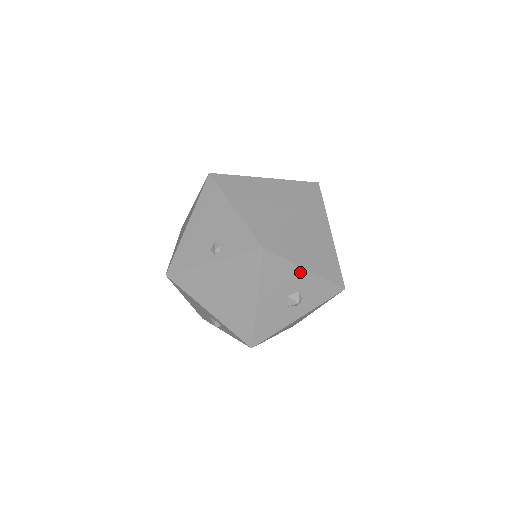
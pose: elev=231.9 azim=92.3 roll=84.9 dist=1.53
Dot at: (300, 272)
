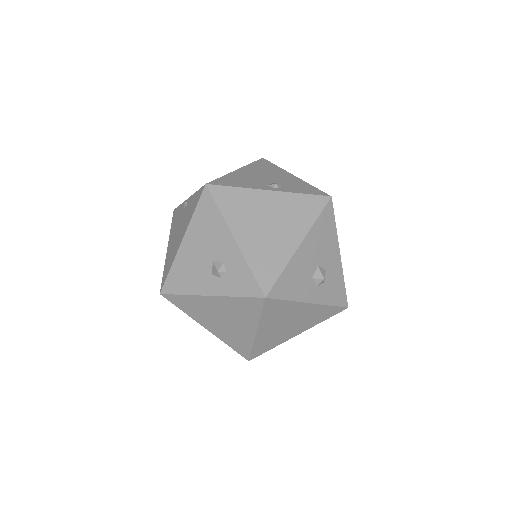
Dot at: (336, 251)
